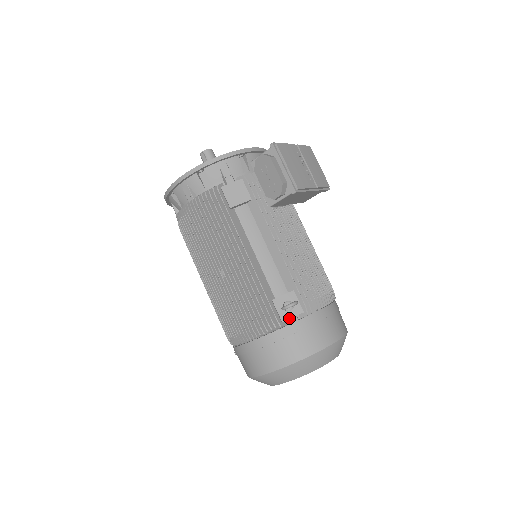
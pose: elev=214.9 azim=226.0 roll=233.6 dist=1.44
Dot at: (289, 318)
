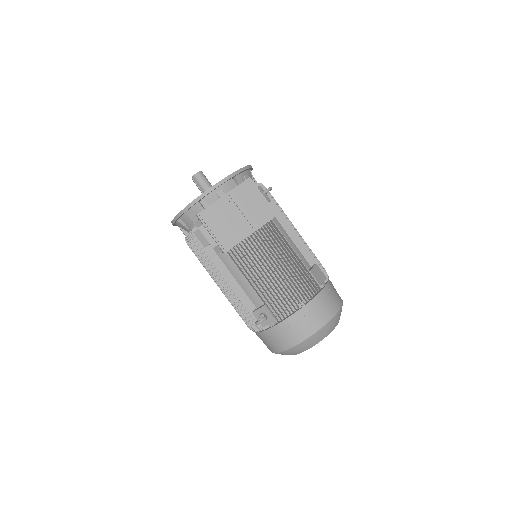
Dot at: occluded
